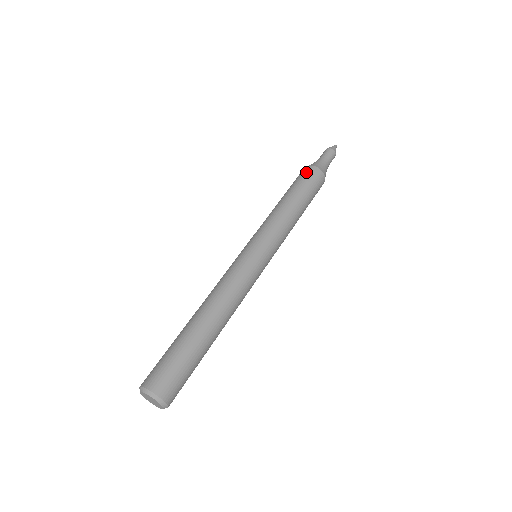
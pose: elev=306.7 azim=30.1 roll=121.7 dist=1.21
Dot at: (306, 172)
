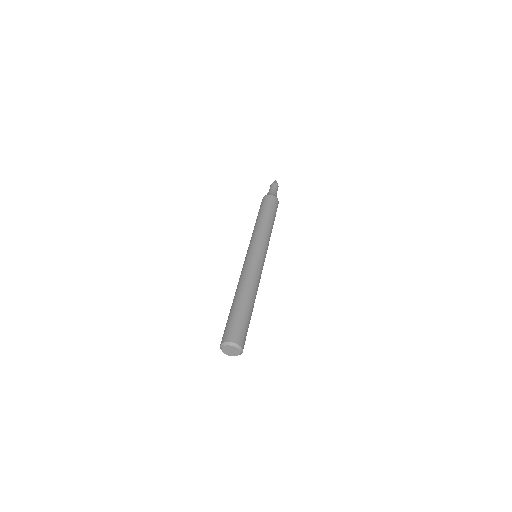
Dot at: (261, 203)
